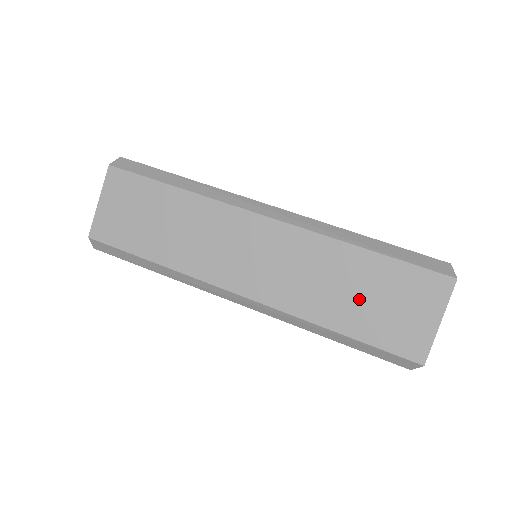
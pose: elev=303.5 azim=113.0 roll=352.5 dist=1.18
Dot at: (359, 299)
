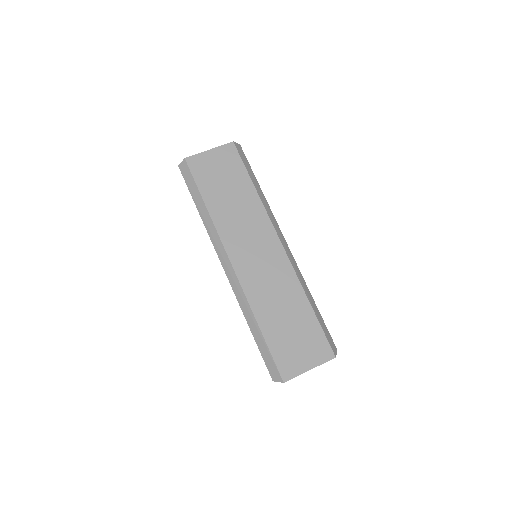
Dot at: (285, 323)
